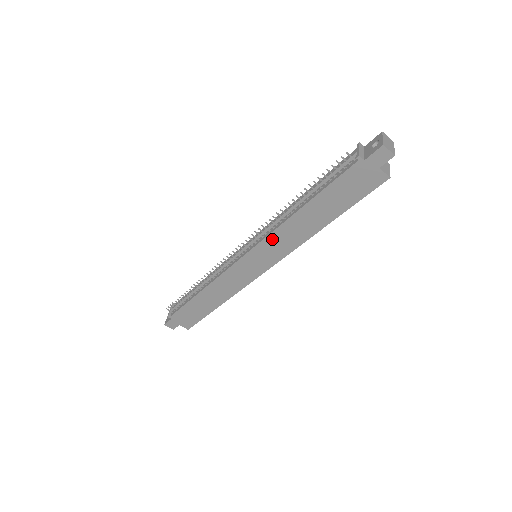
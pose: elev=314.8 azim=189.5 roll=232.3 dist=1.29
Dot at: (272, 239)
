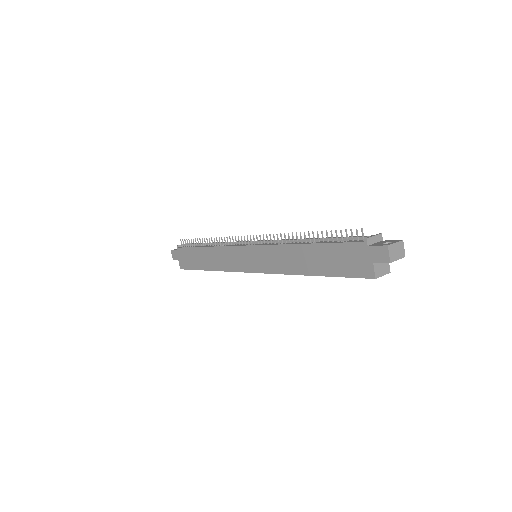
Dot at: (271, 250)
